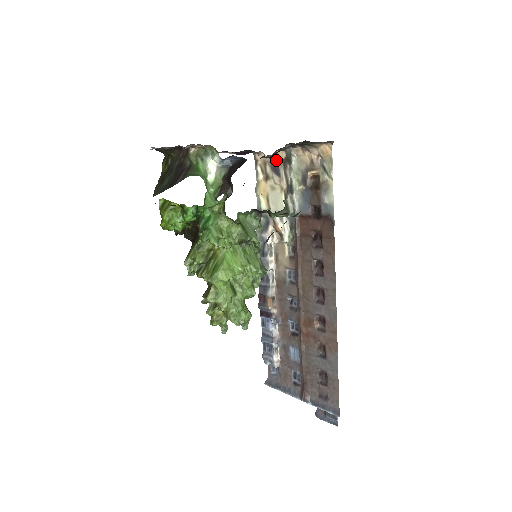
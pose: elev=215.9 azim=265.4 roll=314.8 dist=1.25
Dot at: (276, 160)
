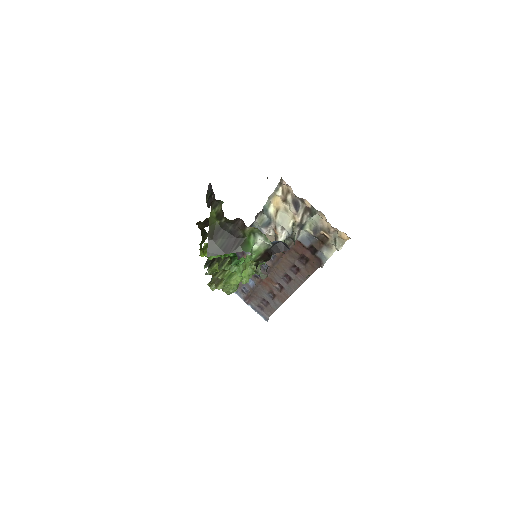
Dot at: (300, 201)
